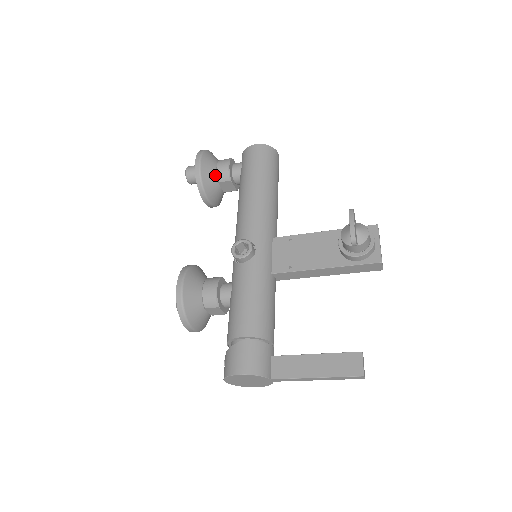
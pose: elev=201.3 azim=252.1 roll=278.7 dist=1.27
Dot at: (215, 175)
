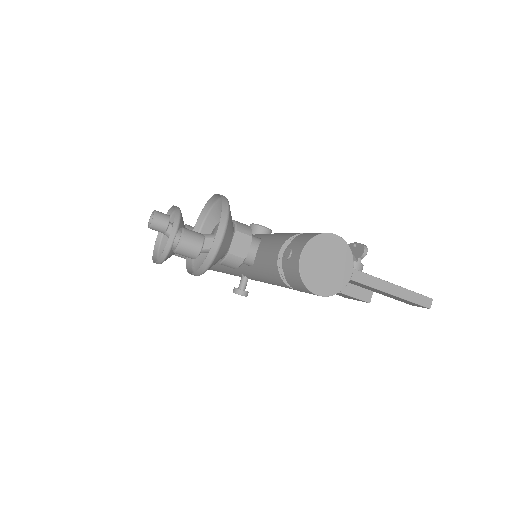
Dot at: (184, 226)
